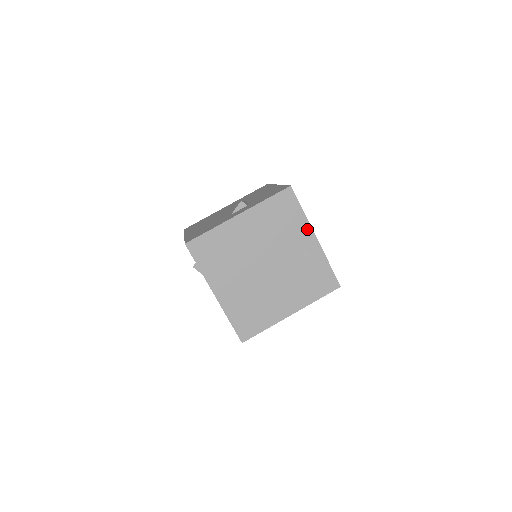
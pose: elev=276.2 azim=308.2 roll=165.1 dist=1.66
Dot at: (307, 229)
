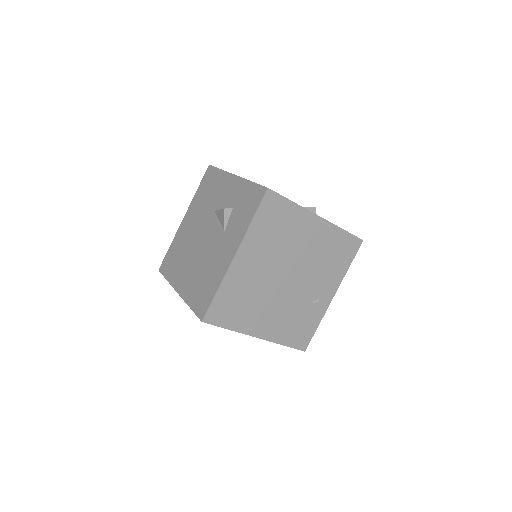
Dot at: (337, 283)
